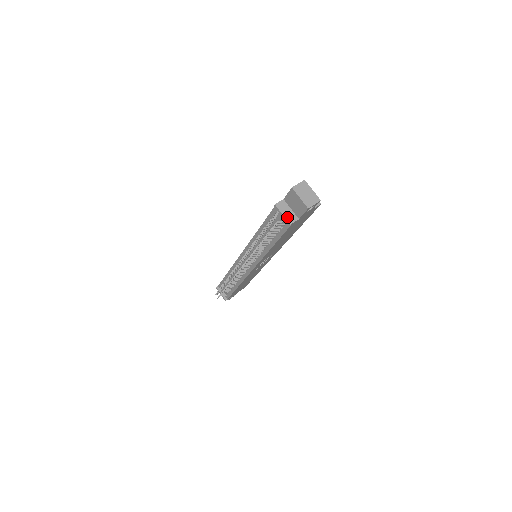
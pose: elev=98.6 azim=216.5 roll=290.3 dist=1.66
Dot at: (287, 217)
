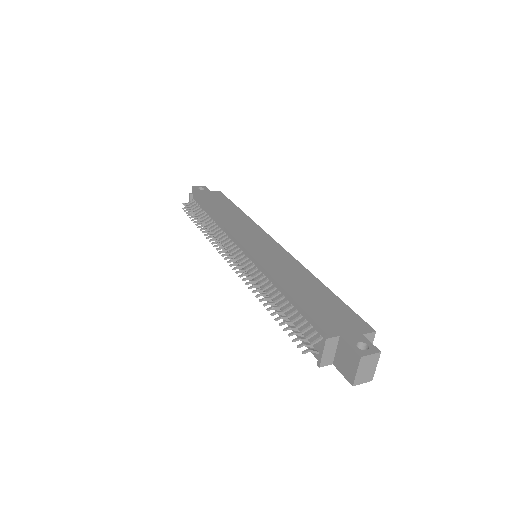
Dot at: (324, 358)
